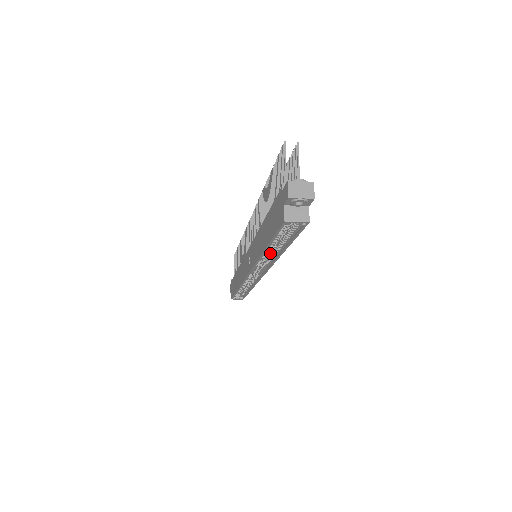
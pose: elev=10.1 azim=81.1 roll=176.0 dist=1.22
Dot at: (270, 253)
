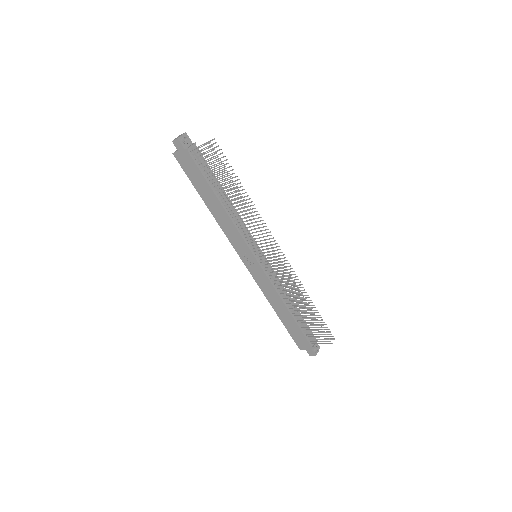
Dot at: occluded
